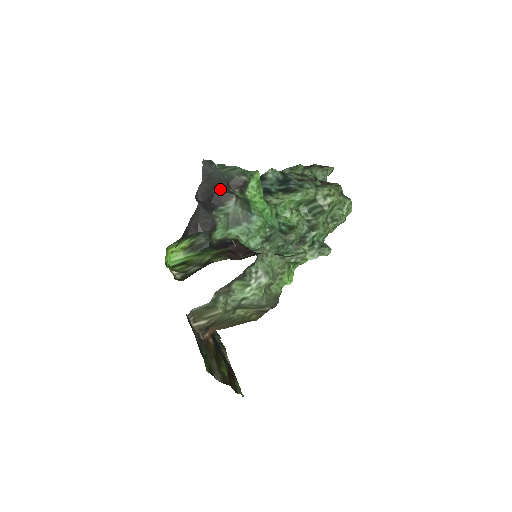
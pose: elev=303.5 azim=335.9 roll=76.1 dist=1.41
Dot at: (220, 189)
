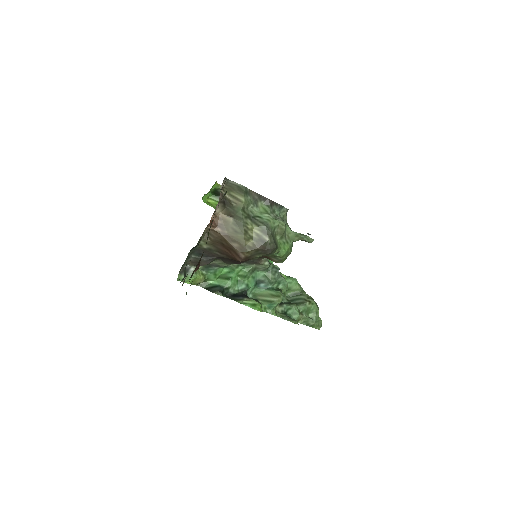
Dot at: occluded
